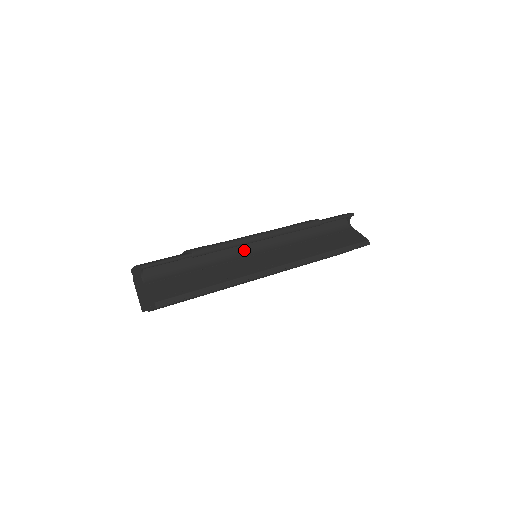
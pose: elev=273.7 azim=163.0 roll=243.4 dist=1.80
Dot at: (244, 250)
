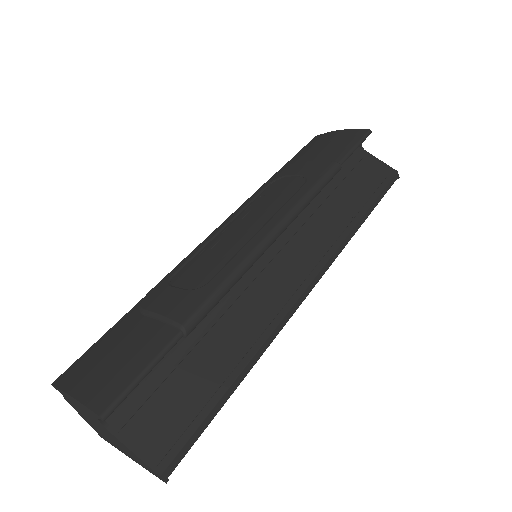
Dot at: occluded
